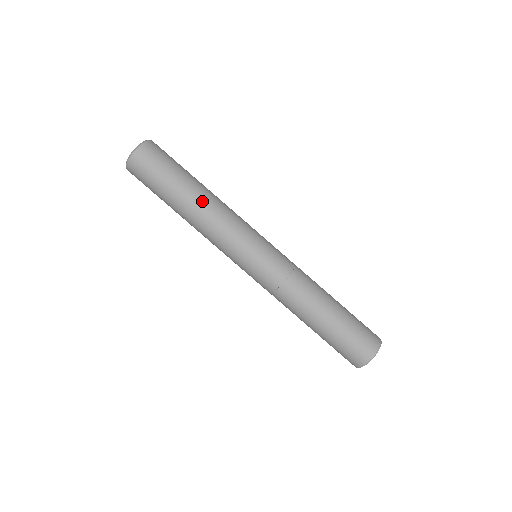
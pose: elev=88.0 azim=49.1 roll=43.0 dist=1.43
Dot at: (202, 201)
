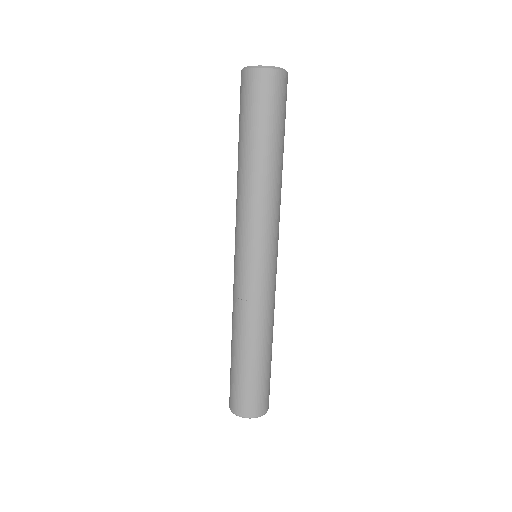
Dot at: (260, 172)
